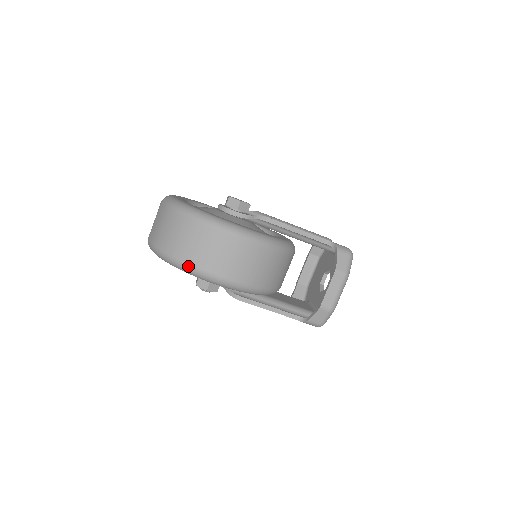
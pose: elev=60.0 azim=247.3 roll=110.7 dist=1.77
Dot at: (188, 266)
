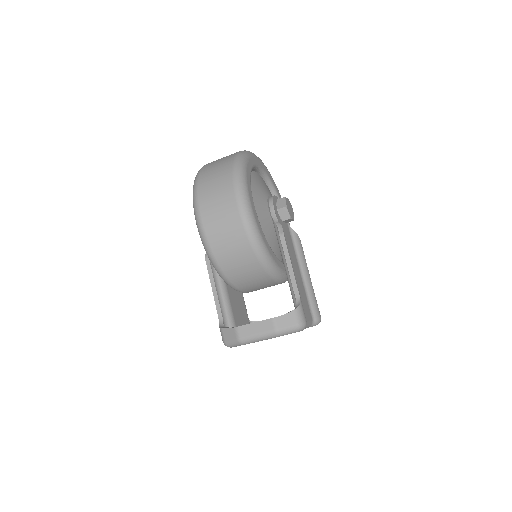
Dot at: (196, 190)
